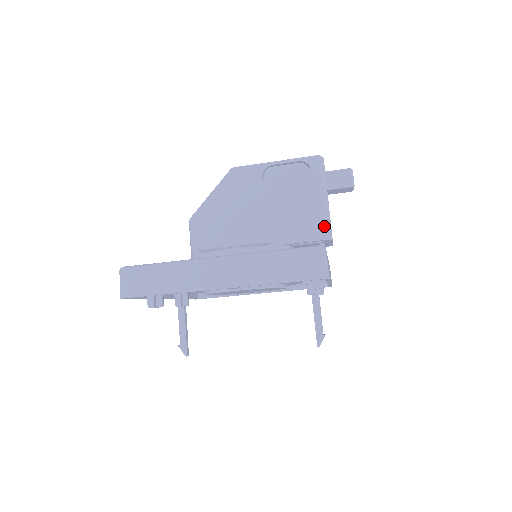
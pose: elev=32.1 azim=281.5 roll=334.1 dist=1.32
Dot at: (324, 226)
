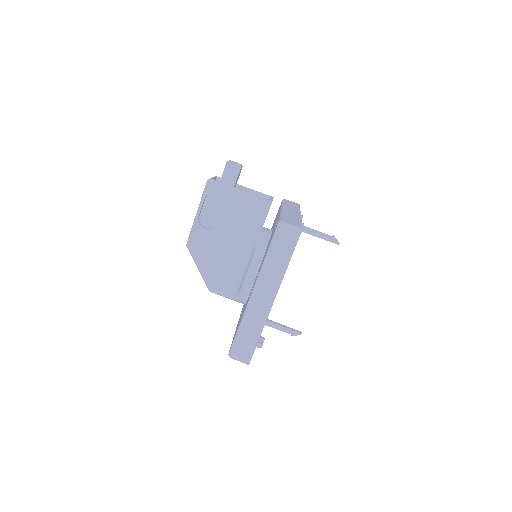
Dot at: (260, 203)
